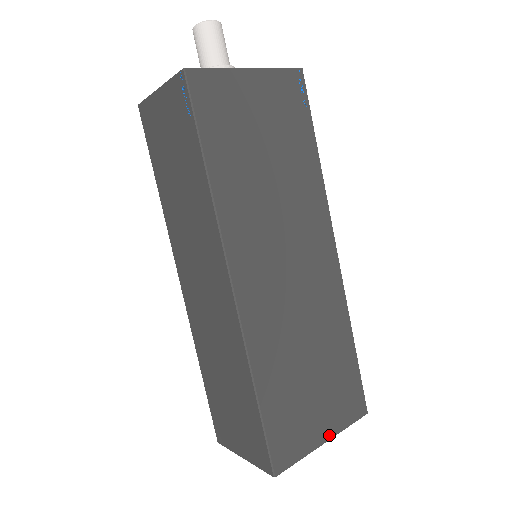
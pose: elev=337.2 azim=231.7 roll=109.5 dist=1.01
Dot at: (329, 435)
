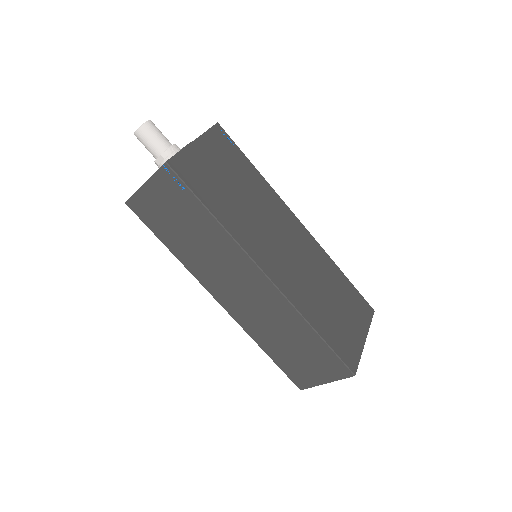
Dot at: (365, 335)
